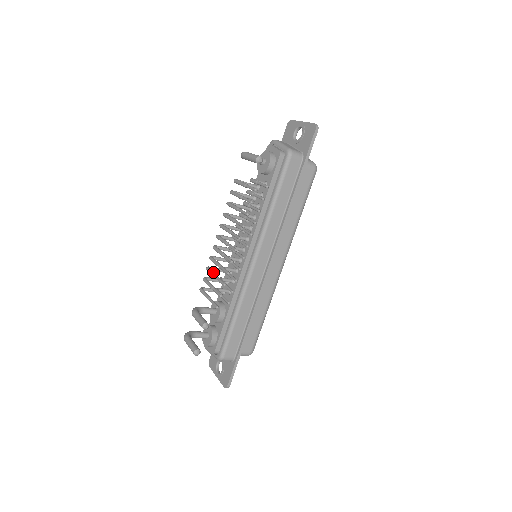
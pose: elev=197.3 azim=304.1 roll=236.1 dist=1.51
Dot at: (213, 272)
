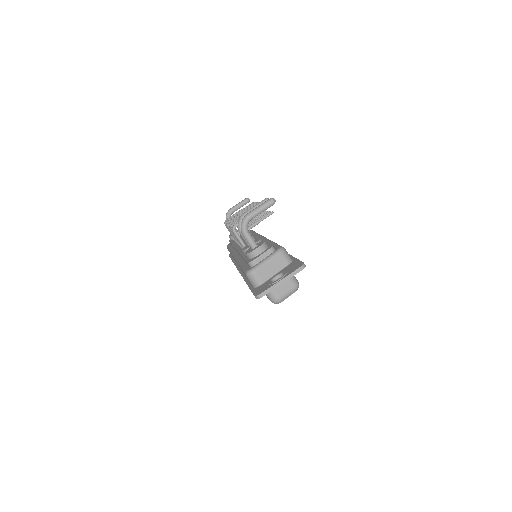
Dot at: occluded
